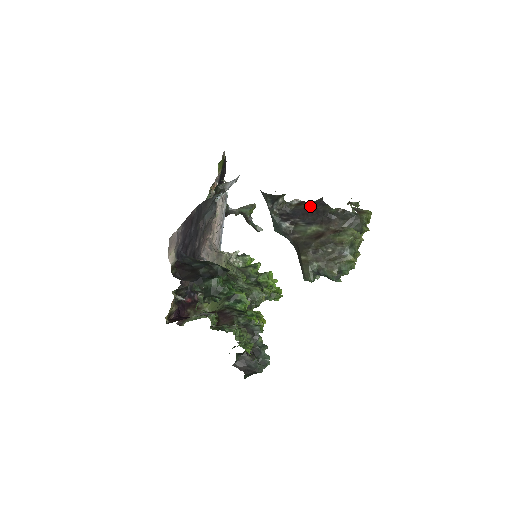
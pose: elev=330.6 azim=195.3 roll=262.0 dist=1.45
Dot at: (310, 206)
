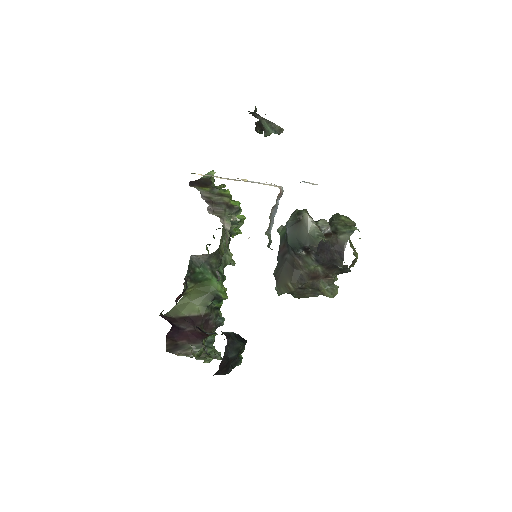
Dot at: (332, 246)
